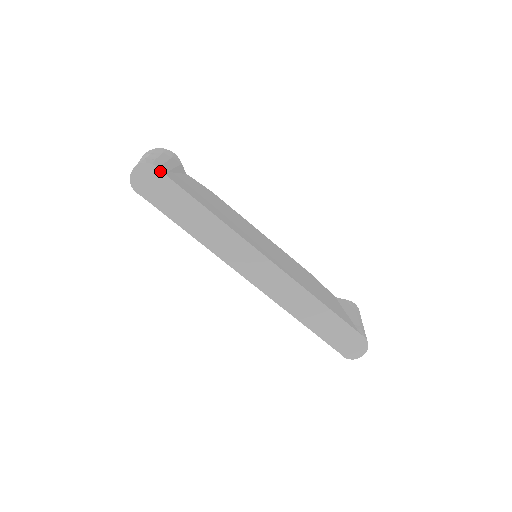
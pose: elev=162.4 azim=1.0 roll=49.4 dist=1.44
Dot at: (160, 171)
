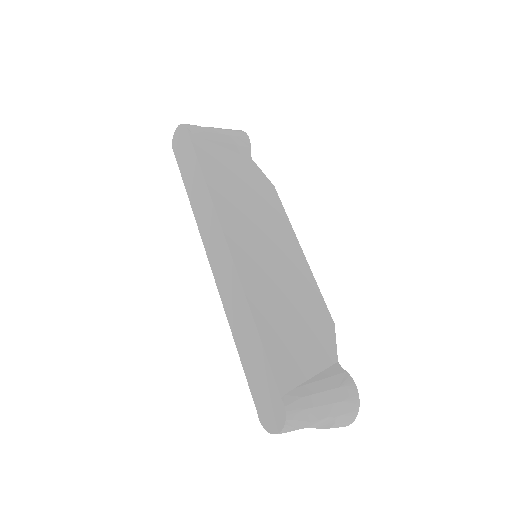
Dot at: (188, 132)
